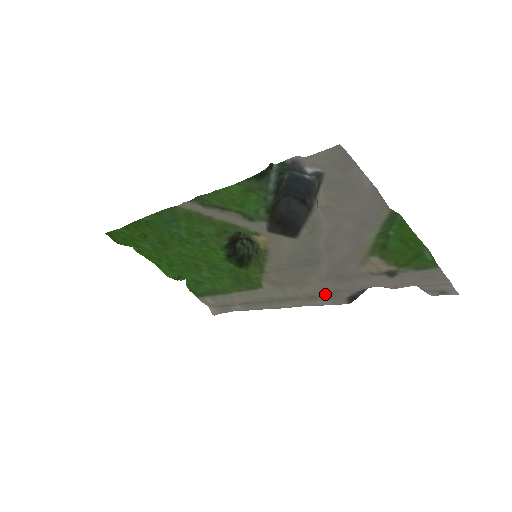
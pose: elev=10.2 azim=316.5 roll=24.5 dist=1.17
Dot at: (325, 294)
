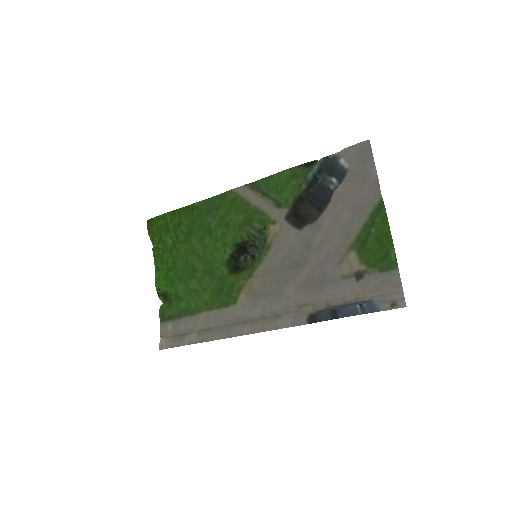
Dot at: (290, 311)
